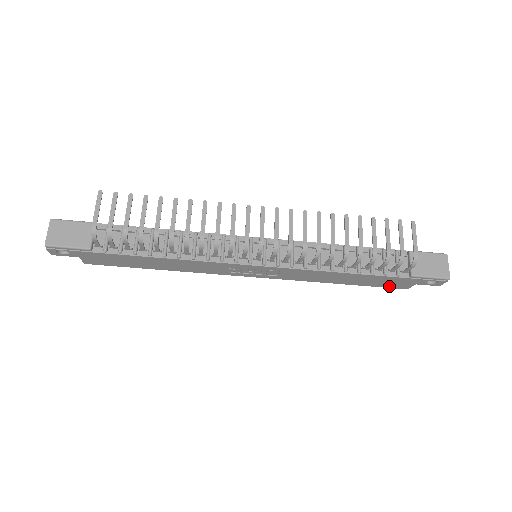
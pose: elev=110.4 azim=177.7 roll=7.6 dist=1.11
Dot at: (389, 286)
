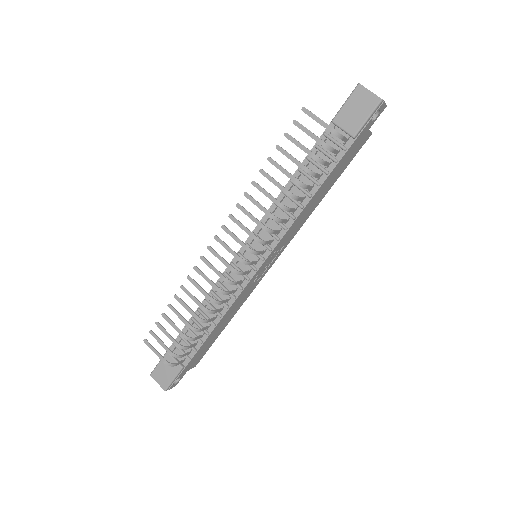
Dot at: (357, 151)
